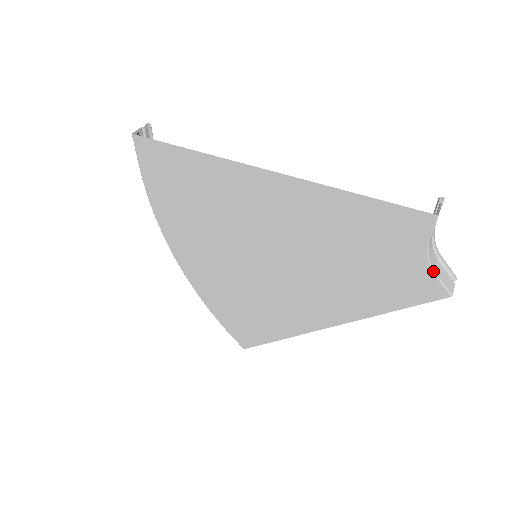
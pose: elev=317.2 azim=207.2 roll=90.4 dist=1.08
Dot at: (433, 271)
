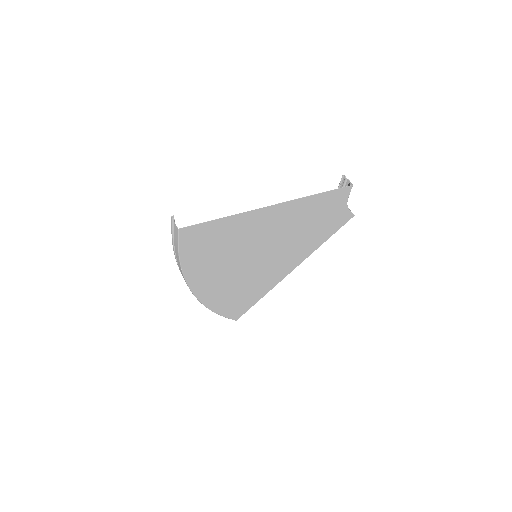
Dot at: occluded
